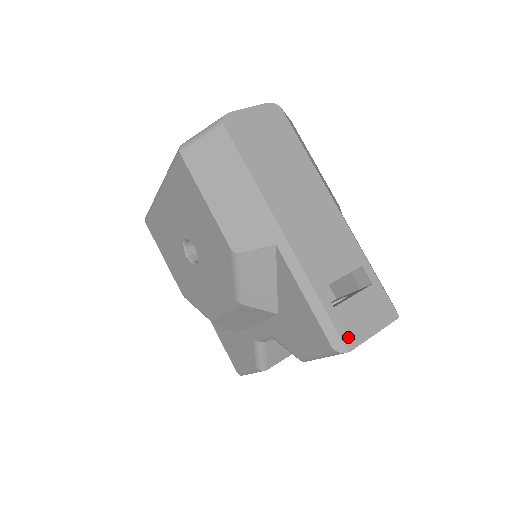
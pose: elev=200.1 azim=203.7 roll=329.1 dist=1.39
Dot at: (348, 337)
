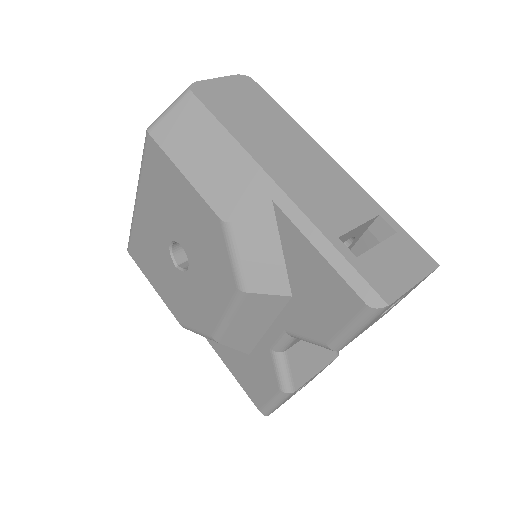
Dot at: (383, 288)
